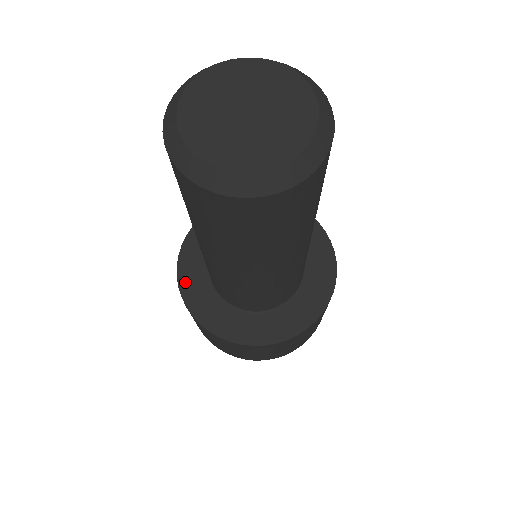
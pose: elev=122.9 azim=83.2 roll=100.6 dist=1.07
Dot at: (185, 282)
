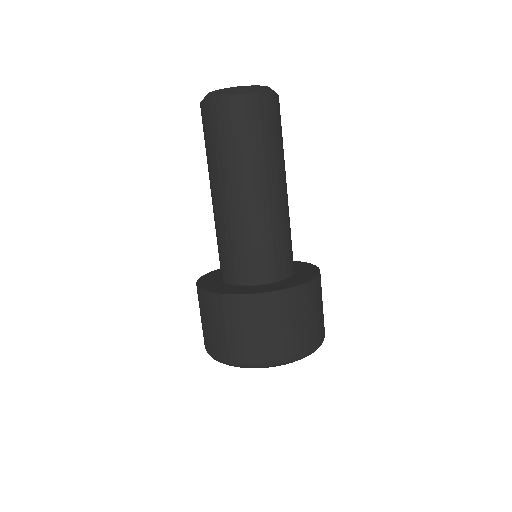
Dot at: (204, 278)
